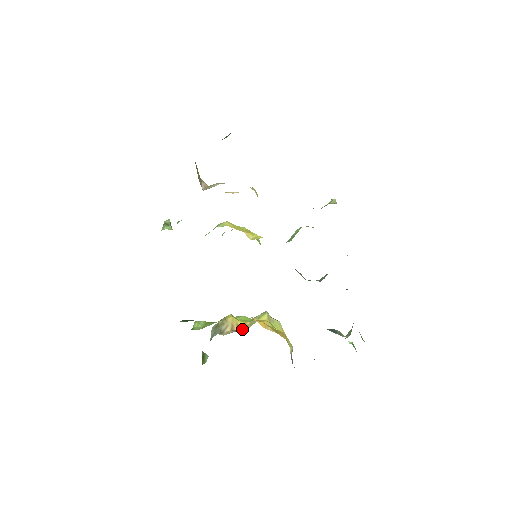
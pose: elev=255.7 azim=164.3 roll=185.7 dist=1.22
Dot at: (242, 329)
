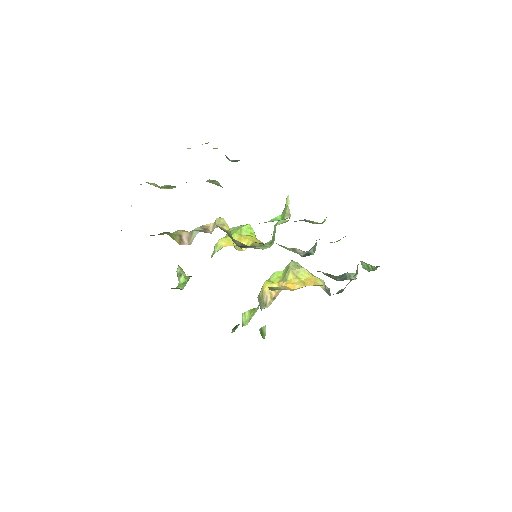
Dot at: occluded
